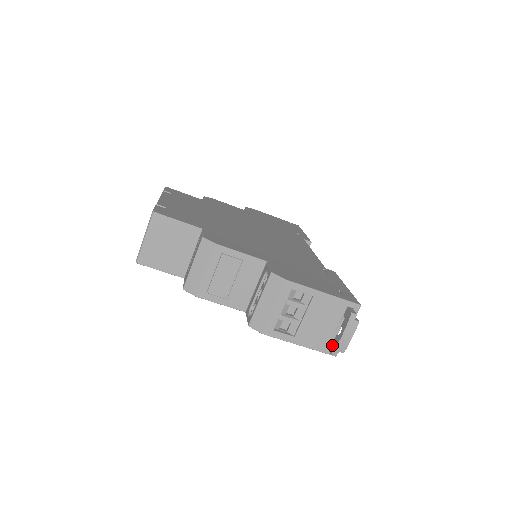
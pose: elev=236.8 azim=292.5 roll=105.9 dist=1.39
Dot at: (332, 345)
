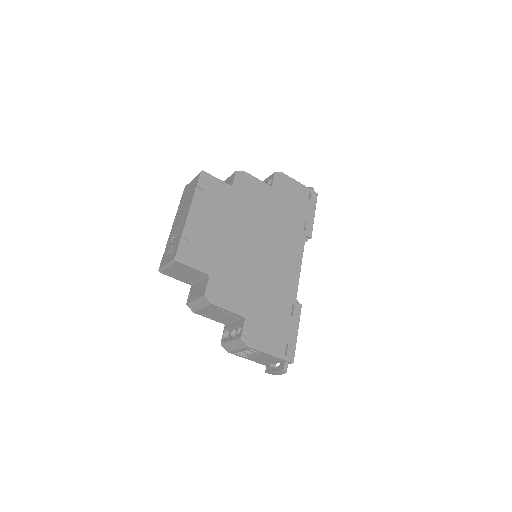
Dot at: (268, 368)
